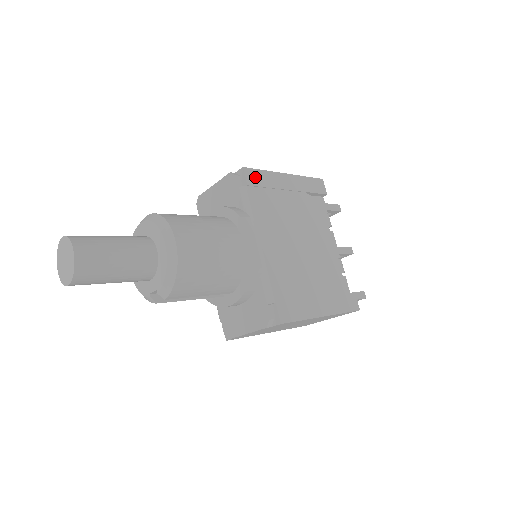
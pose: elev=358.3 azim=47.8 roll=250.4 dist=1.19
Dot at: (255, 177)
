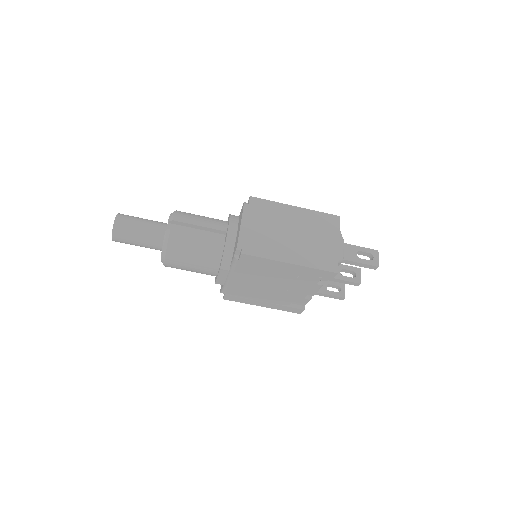
Dot at: occluded
